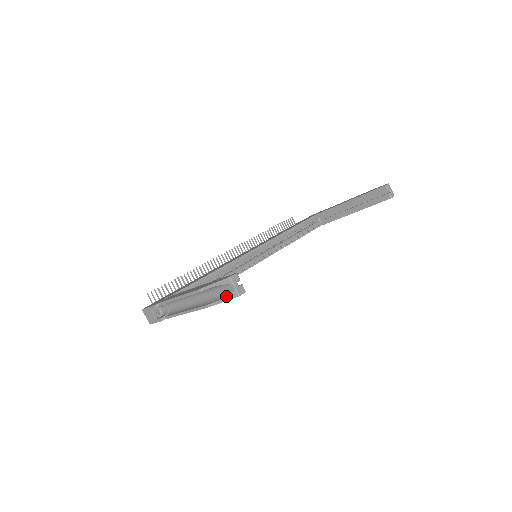
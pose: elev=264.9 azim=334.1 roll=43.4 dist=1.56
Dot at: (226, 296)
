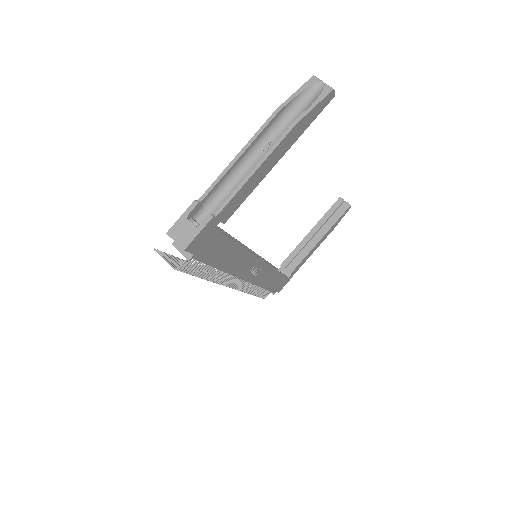
Dot at: (317, 97)
